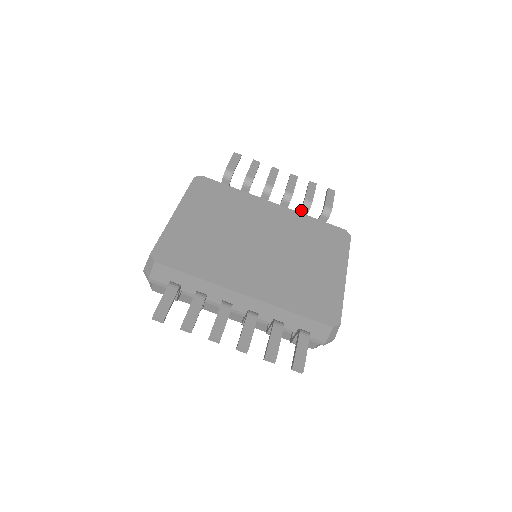
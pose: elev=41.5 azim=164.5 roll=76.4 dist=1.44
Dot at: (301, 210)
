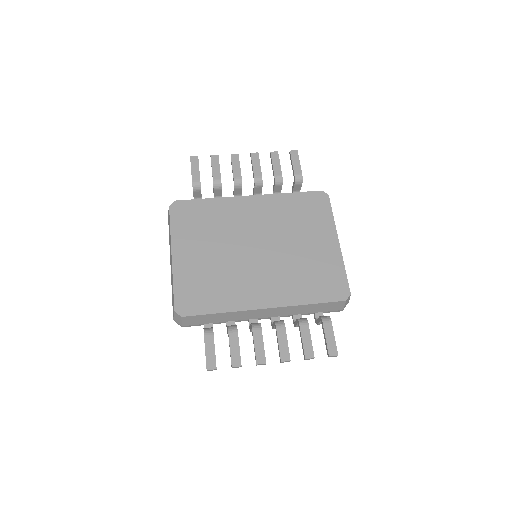
Dot at: (275, 187)
